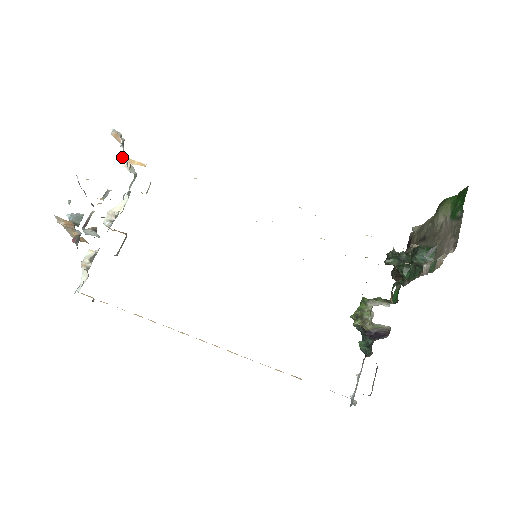
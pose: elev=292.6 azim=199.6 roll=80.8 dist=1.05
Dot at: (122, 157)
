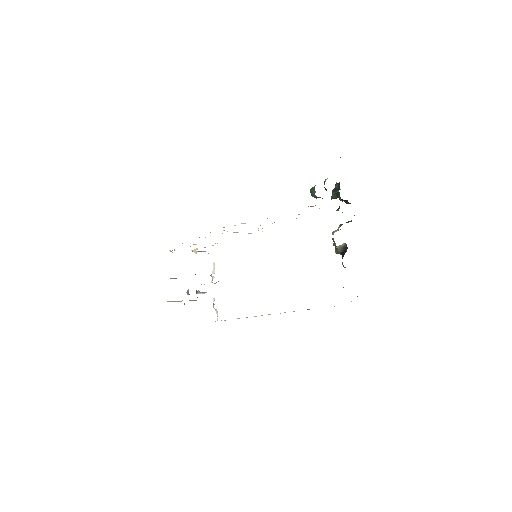
Dot at: (192, 251)
